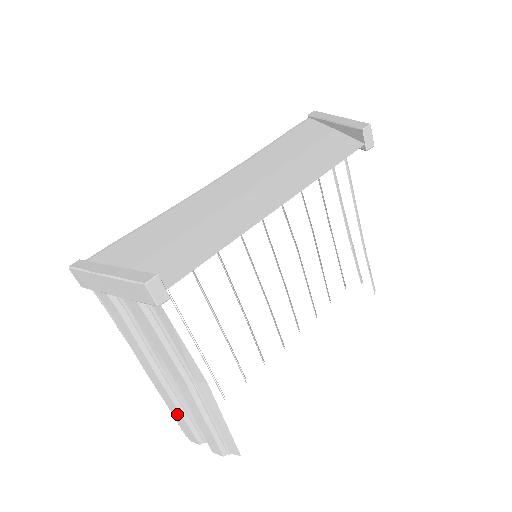
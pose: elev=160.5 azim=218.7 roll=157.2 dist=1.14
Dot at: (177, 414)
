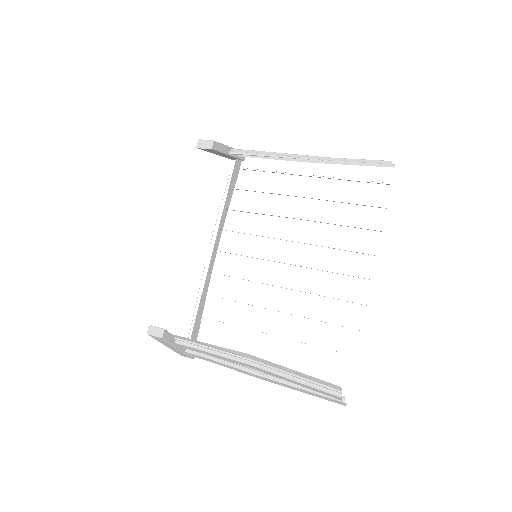
Dot at: (303, 391)
